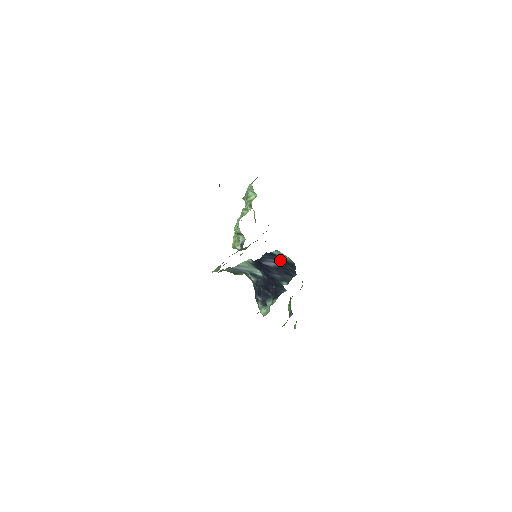
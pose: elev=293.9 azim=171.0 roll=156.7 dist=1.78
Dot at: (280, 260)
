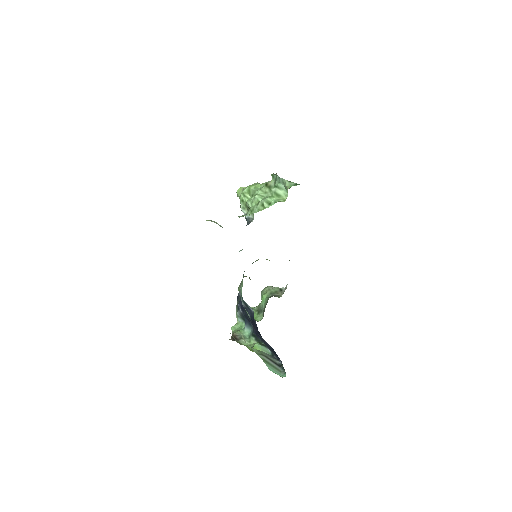
Dot at: (275, 352)
